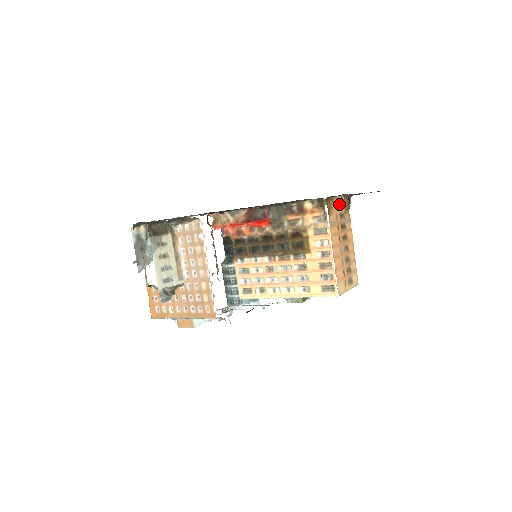
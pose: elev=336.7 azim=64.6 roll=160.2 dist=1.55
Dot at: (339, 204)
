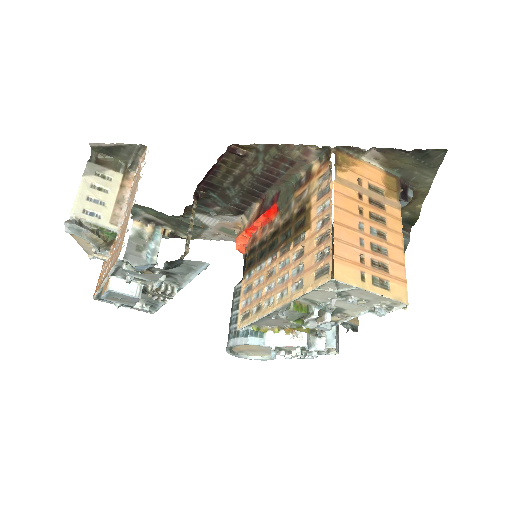
Dot at: (371, 173)
